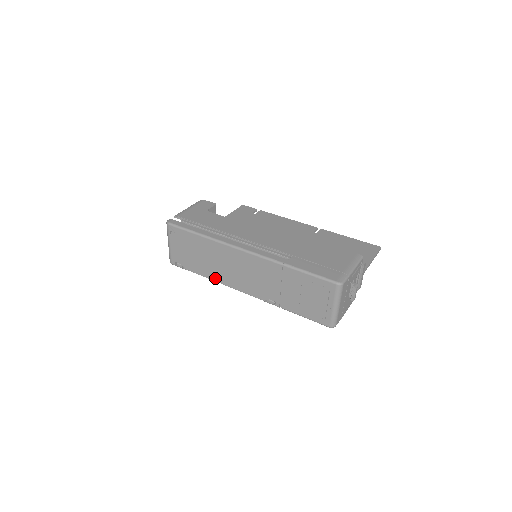
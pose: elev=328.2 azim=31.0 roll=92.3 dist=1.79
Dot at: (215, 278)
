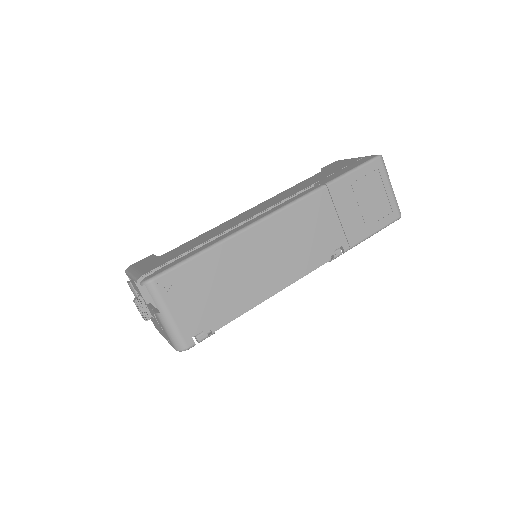
Dot at: (261, 296)
